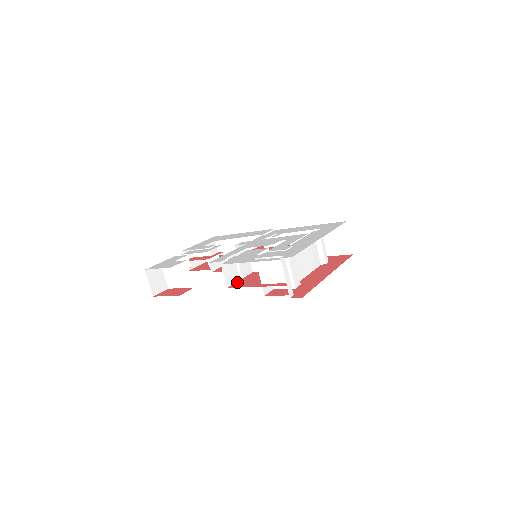
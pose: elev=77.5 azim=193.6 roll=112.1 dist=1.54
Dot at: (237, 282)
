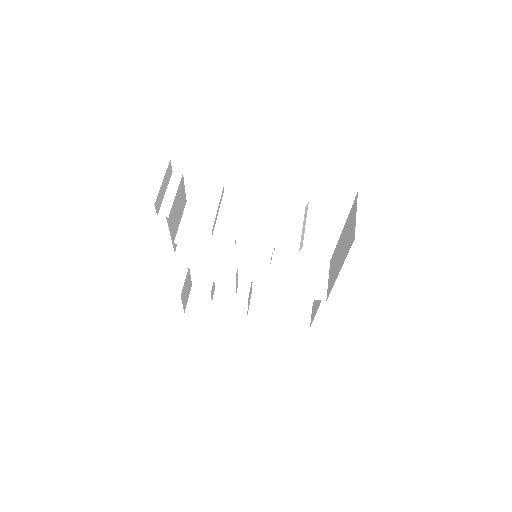
Dot at: (193, 255)
